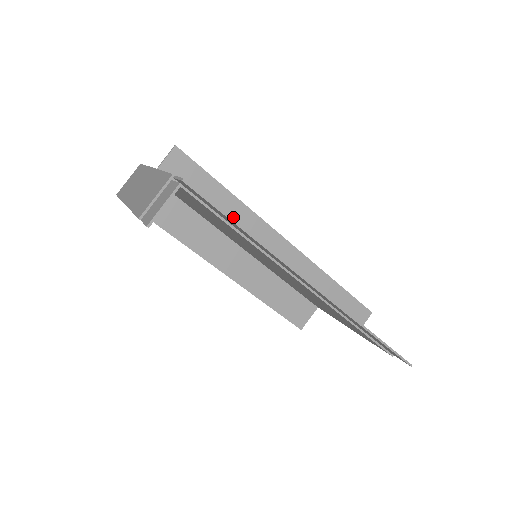
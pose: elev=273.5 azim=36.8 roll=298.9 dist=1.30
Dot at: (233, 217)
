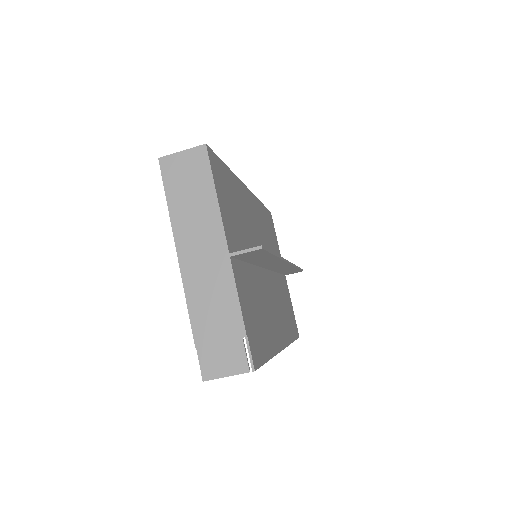
Dot at: (263, 262)
